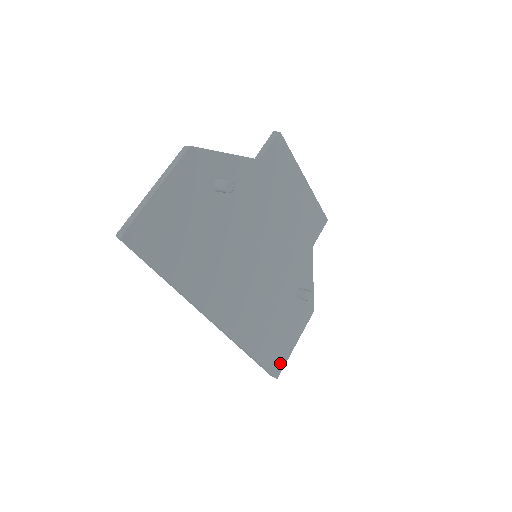
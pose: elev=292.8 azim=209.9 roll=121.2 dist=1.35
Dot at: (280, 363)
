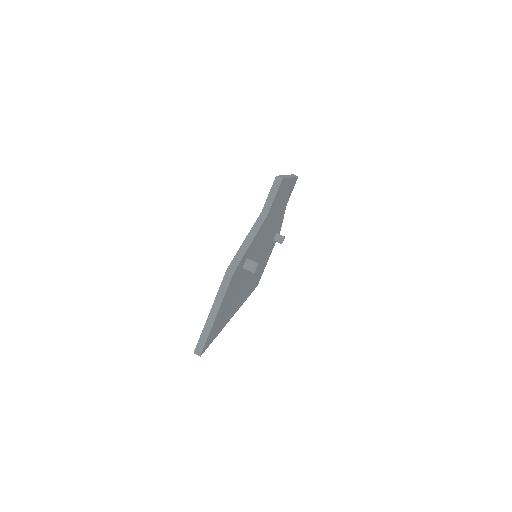
Dot at: occluded
